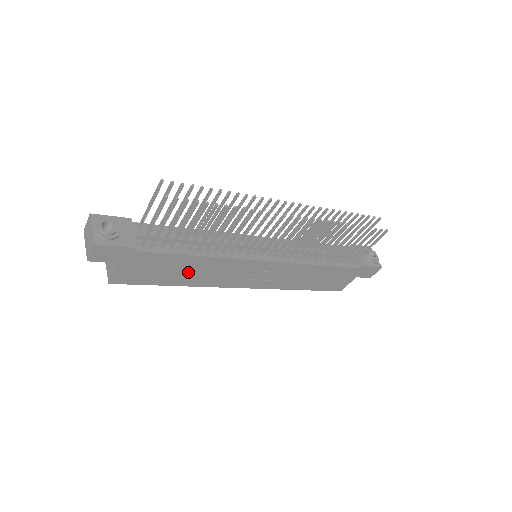
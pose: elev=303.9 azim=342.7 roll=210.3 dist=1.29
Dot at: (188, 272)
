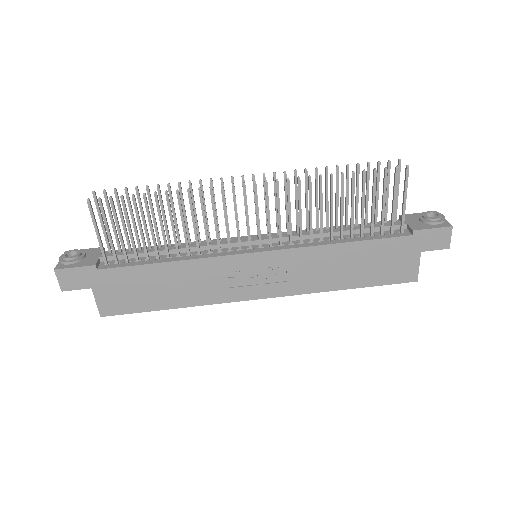
Dot at: (172, 287)
